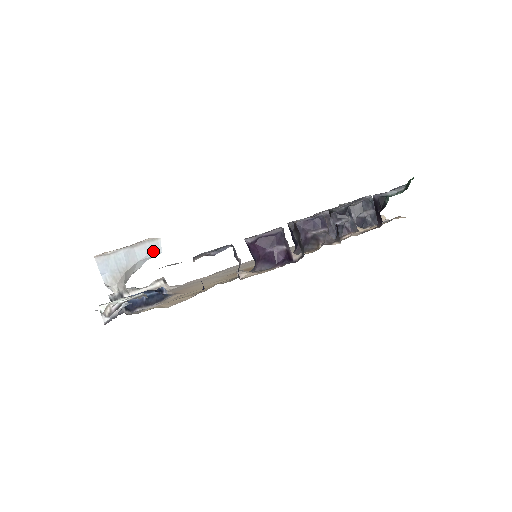
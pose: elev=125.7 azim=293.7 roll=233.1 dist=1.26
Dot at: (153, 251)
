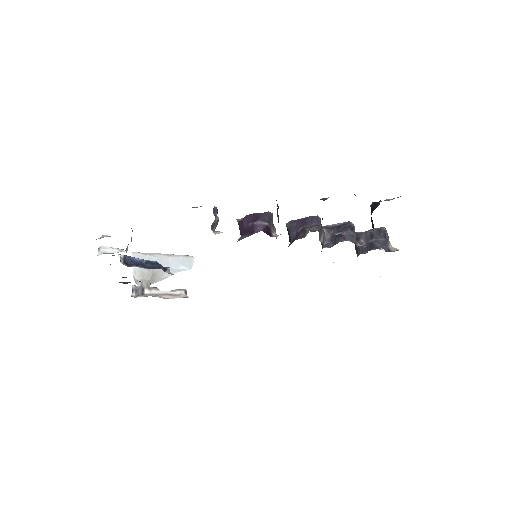
Dot at: (184, 265)
